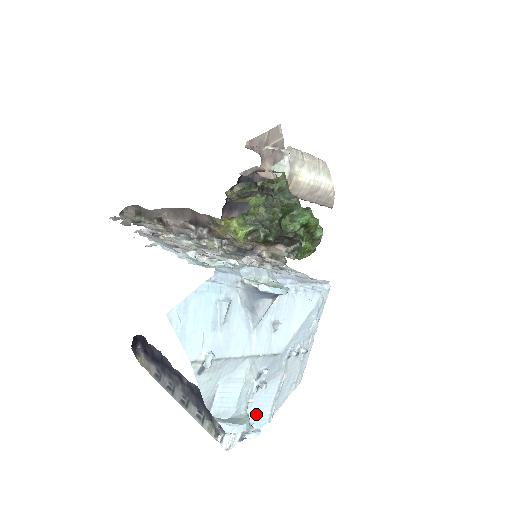
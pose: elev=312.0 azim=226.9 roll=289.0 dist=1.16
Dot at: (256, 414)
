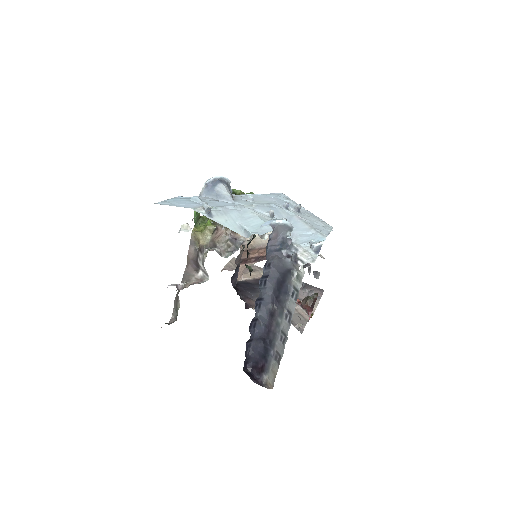
Dot at: (308, 239)
